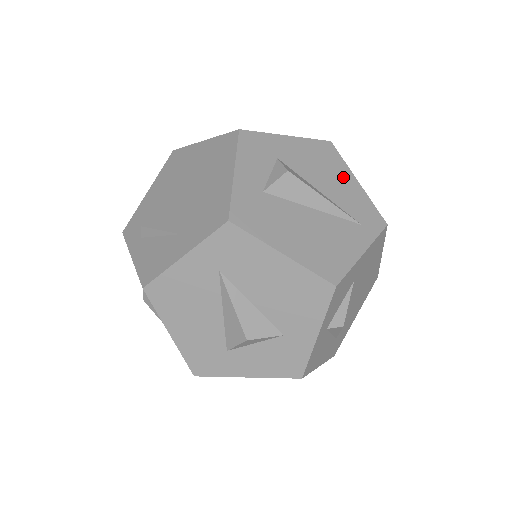
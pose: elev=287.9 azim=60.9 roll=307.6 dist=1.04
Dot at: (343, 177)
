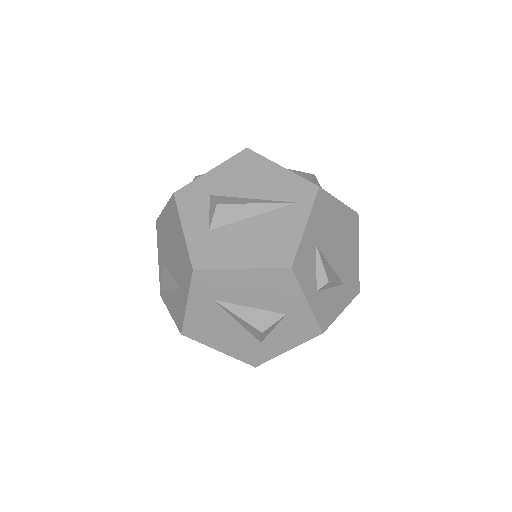
Dot at: (267, 172)
